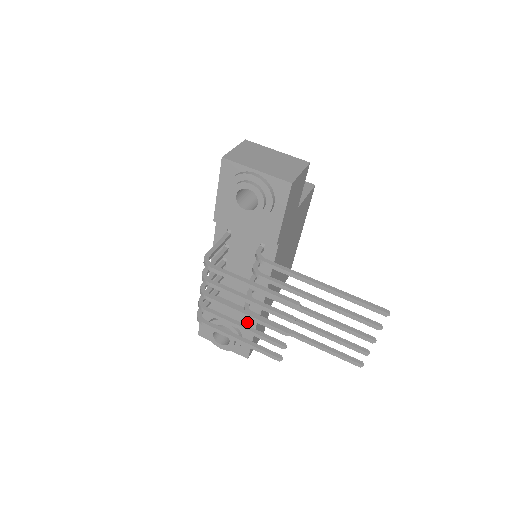
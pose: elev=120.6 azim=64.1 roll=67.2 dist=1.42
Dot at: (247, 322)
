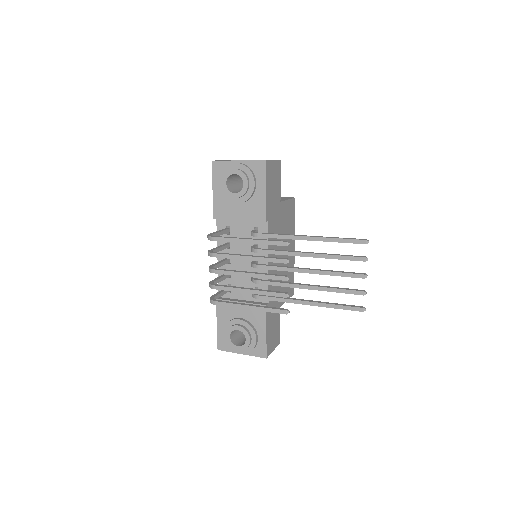
Dot at: (258, 313)
